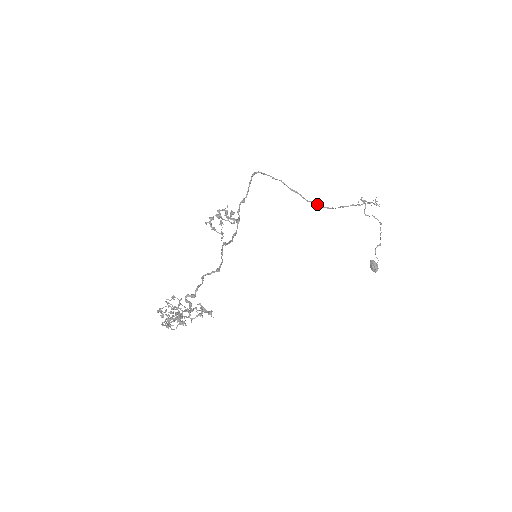
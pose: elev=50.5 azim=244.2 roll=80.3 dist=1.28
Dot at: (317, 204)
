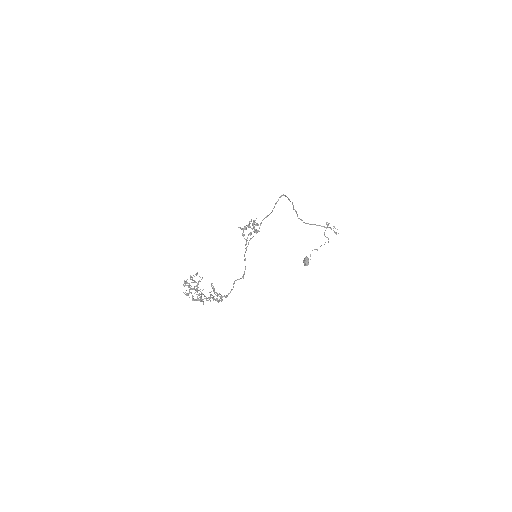
Dot at: (302, 220)
